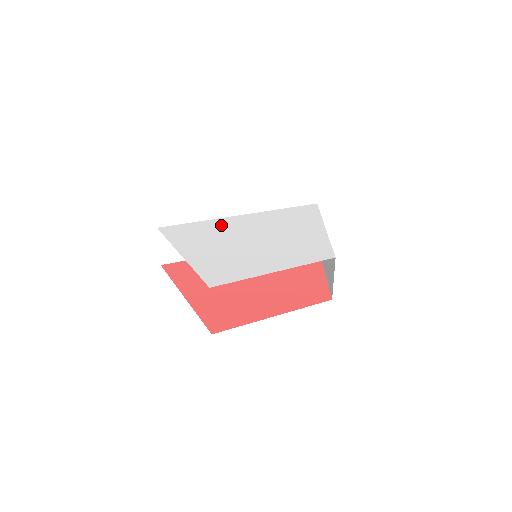
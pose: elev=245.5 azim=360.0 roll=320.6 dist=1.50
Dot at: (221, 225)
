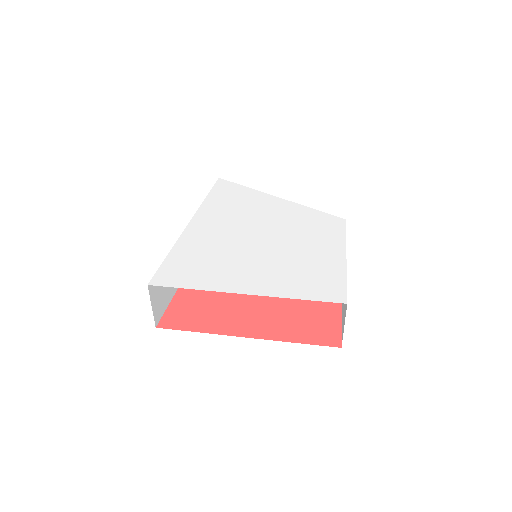
Dot at: (201, 243)
